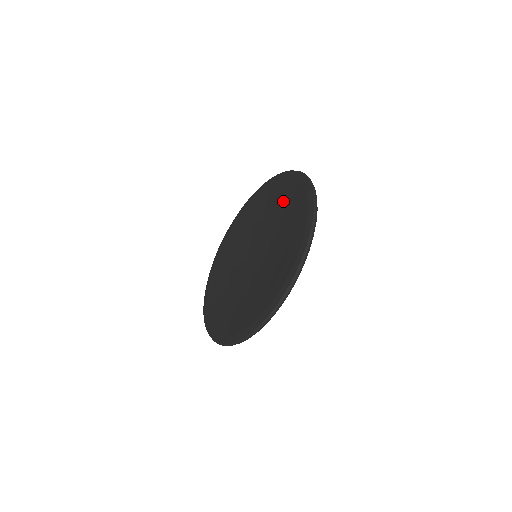
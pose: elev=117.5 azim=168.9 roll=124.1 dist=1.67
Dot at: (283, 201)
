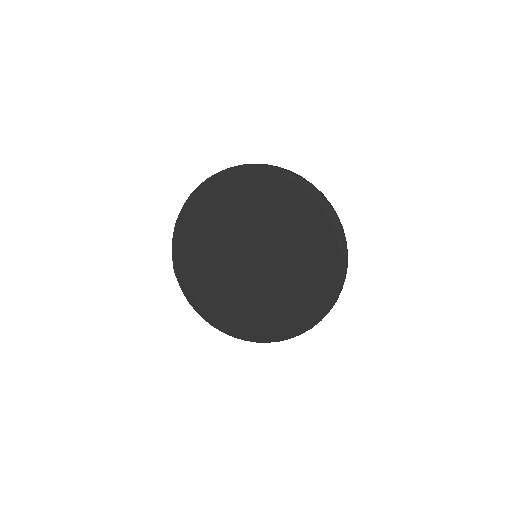
Dot at: (258, 198)
